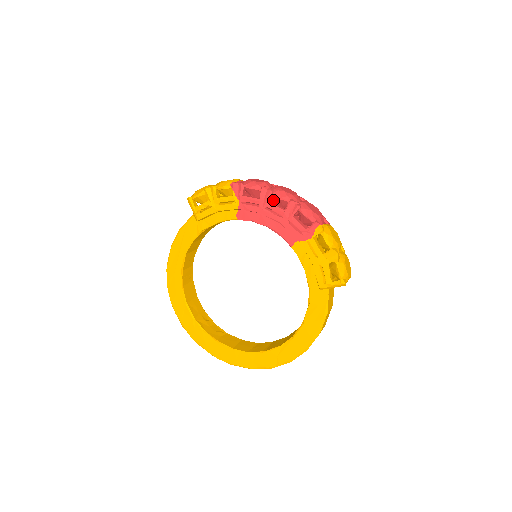
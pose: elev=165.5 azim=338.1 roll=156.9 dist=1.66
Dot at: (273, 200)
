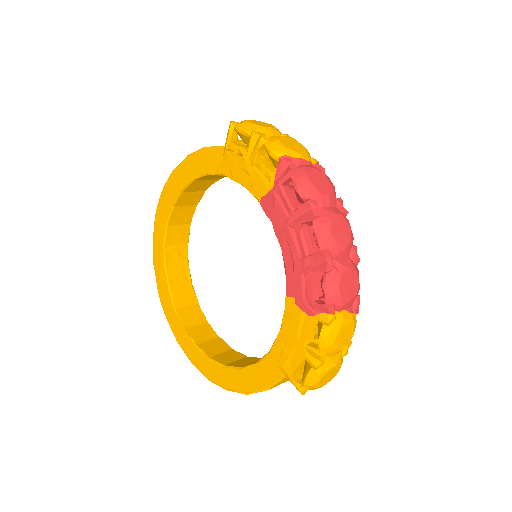
Dot at: occluded
